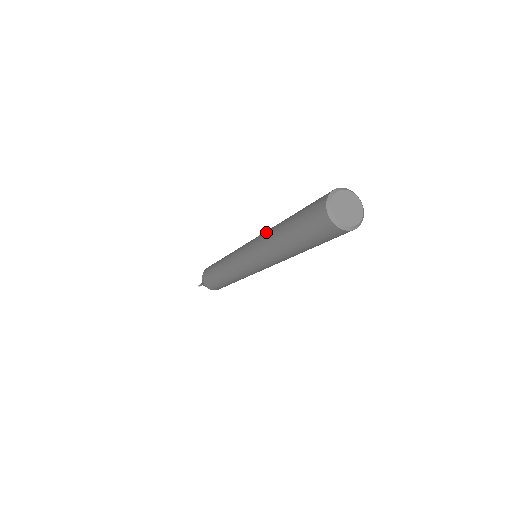
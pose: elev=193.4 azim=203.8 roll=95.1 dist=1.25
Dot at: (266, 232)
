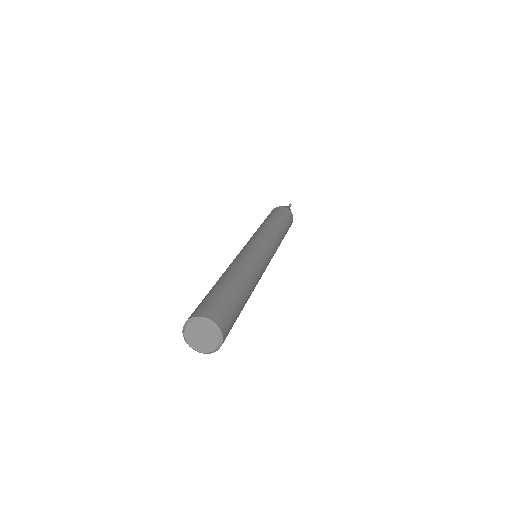
Dot at: (243, 261)
